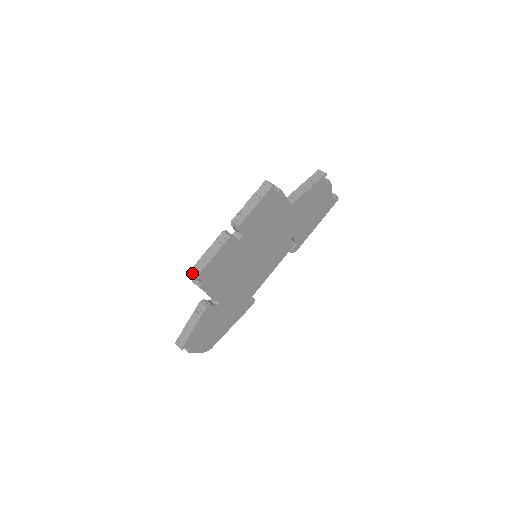
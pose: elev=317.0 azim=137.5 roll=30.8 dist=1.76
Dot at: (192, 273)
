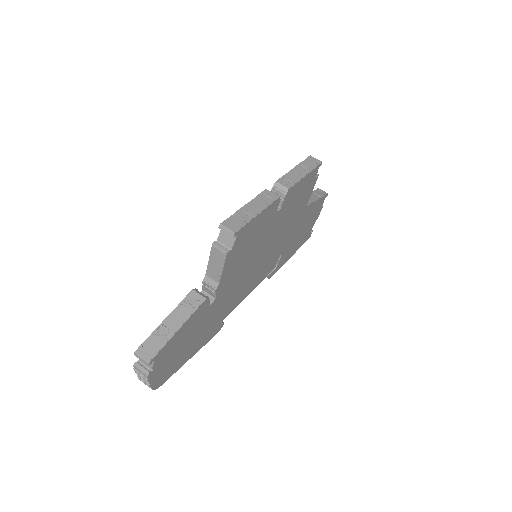
Dot at: (229, 225)
